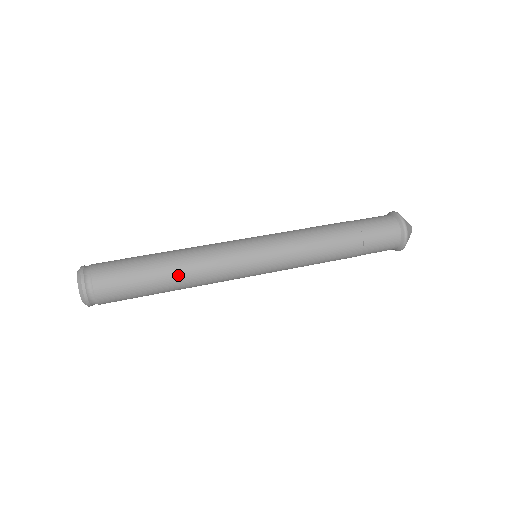
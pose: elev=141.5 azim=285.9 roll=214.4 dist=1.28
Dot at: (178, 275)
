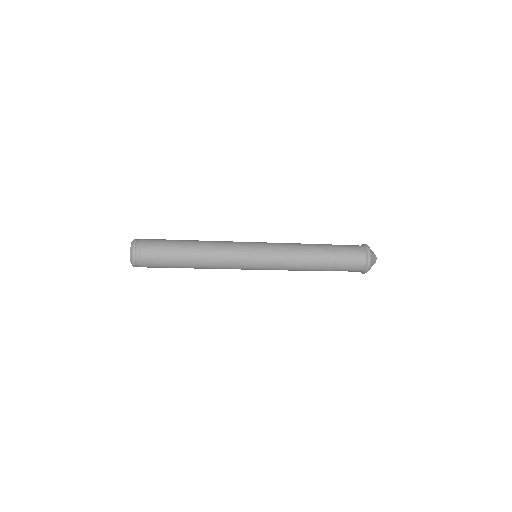
Dot at: (198, 255)
